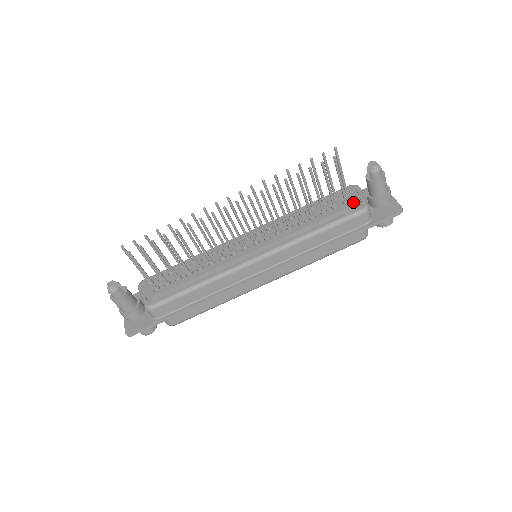
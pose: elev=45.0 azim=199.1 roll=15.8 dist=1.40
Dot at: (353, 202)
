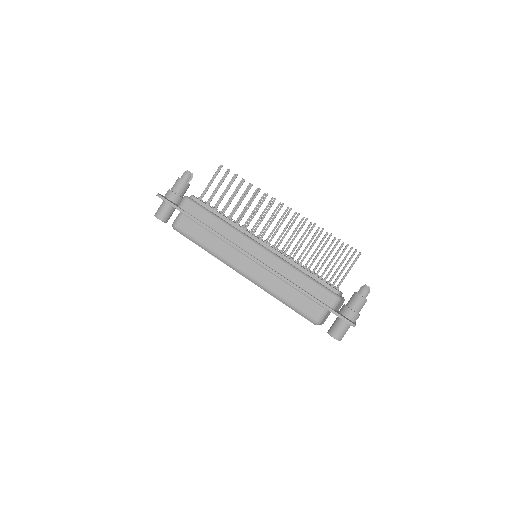
Dot at: (336, 289)
